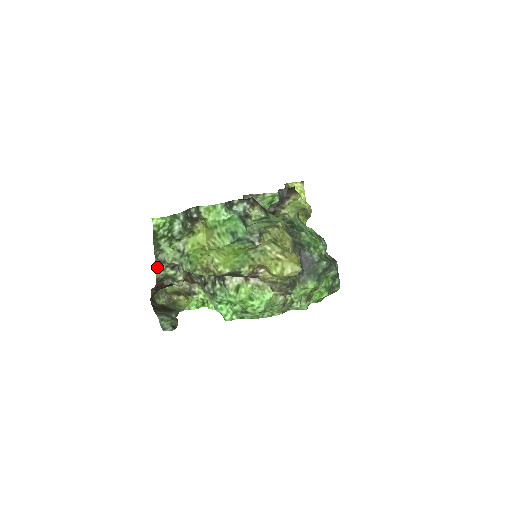
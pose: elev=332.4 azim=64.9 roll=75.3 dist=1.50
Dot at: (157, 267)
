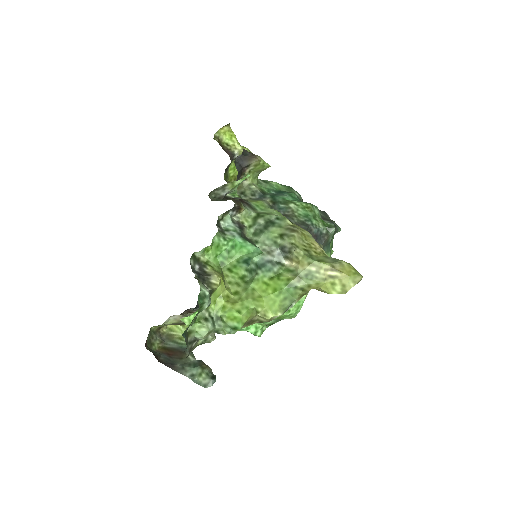
Dot at: (189, 350)
